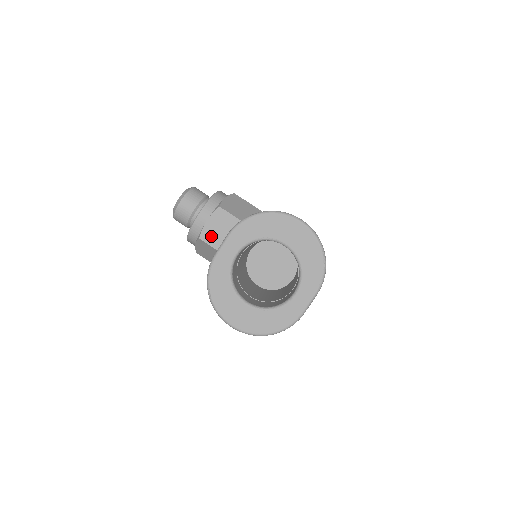
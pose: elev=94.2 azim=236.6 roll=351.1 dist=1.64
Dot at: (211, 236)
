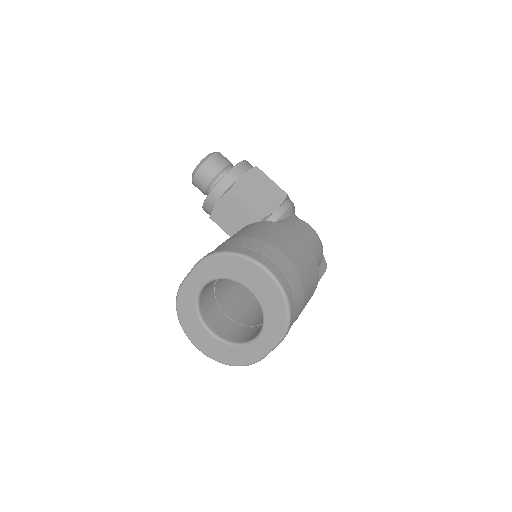
Dot at: (221, 218)
